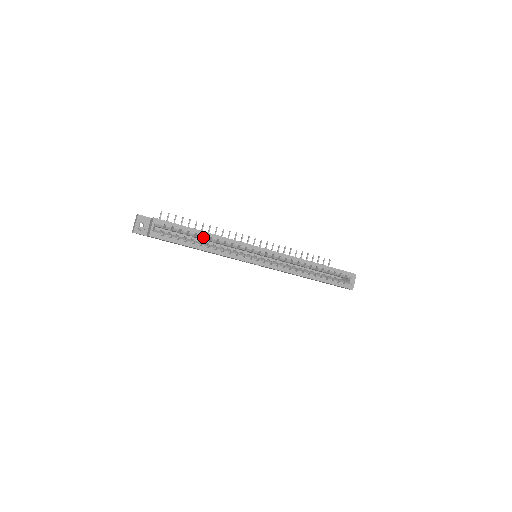
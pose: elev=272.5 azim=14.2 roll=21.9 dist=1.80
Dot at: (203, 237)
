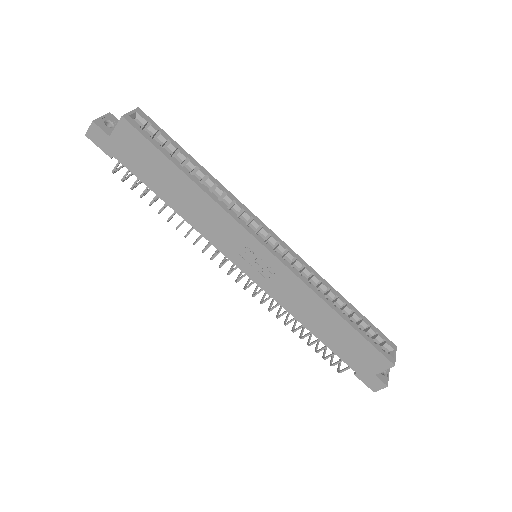
Dot at: (196, 172)
